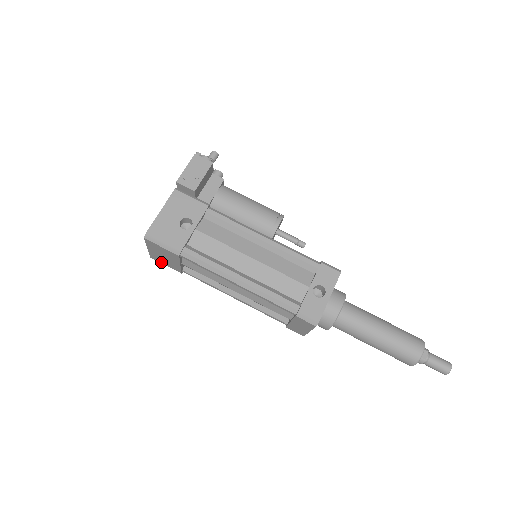
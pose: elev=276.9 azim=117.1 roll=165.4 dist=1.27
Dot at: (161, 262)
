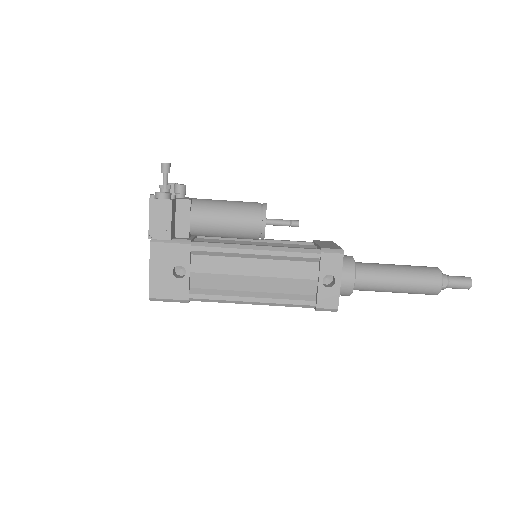
Dot at: occluded
